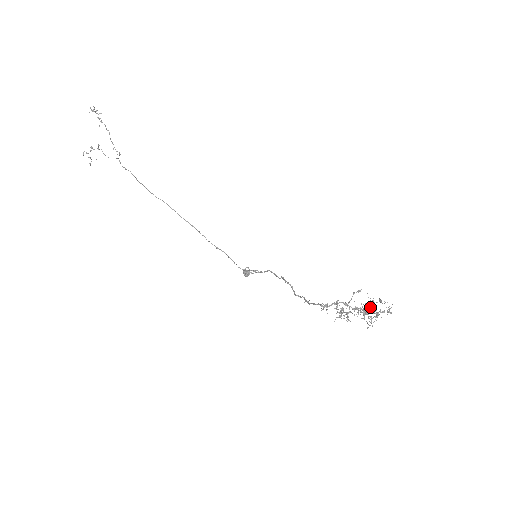
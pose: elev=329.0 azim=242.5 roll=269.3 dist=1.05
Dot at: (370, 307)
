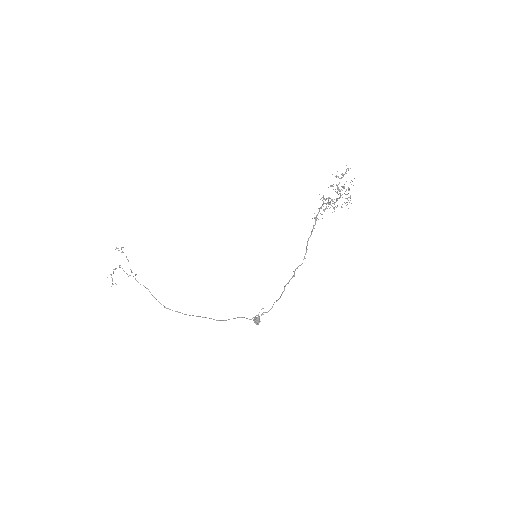
Dot at: occluded
